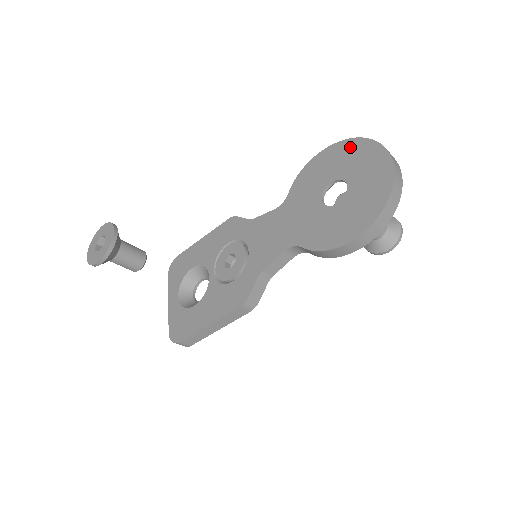
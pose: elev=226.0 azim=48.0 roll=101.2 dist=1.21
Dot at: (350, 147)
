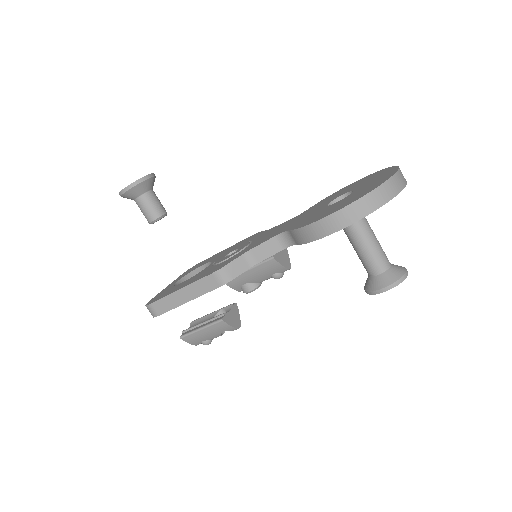
Dot at: (373, 175)
